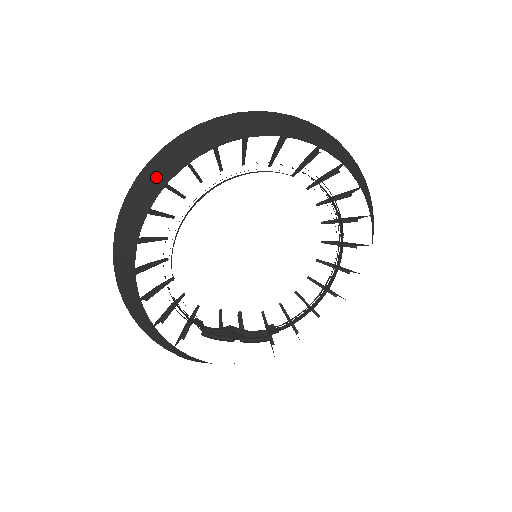
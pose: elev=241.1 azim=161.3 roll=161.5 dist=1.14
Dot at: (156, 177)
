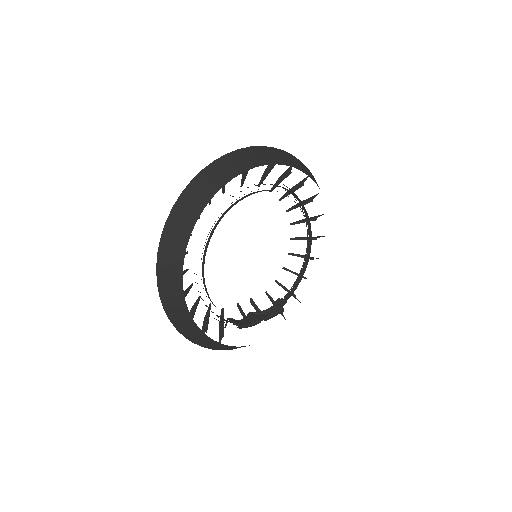
Dot at: (178, 232)
